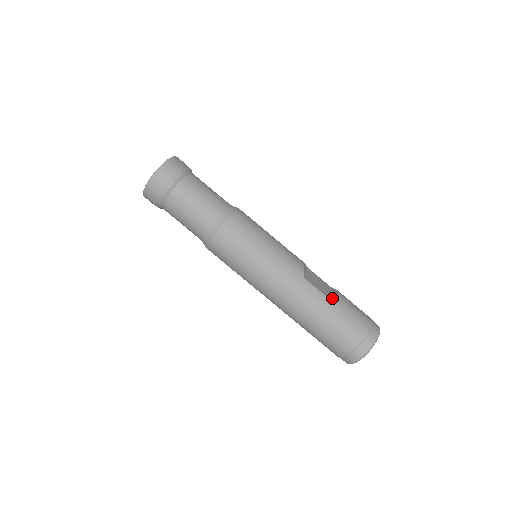
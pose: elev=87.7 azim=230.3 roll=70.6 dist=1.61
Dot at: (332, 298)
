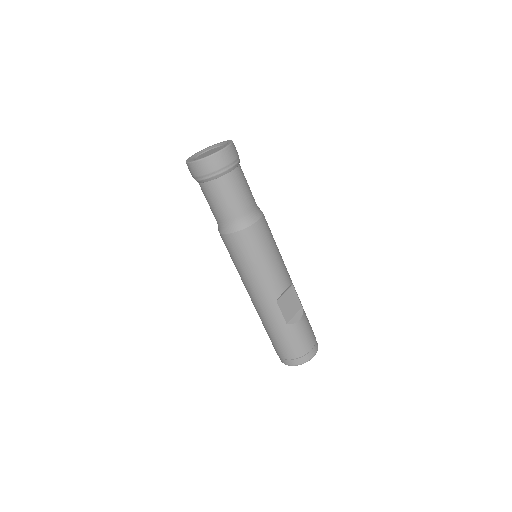
Dot at: (289, 324)
